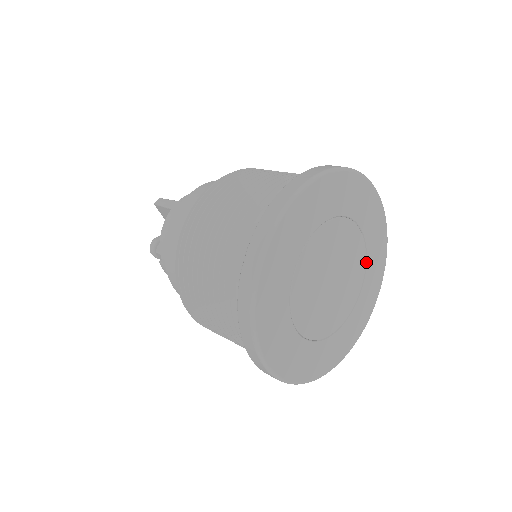
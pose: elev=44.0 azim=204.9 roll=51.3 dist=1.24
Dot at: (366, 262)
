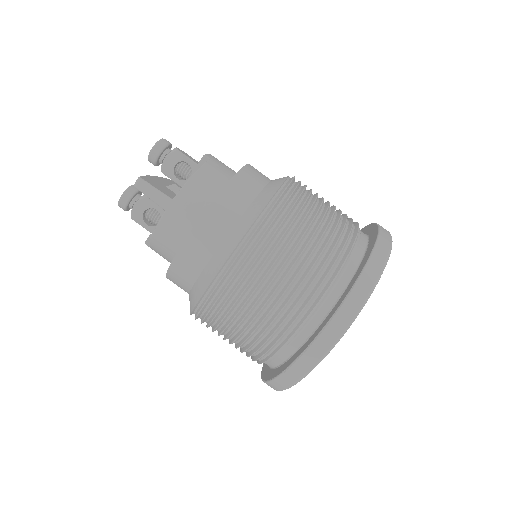
Dot at: occluded
